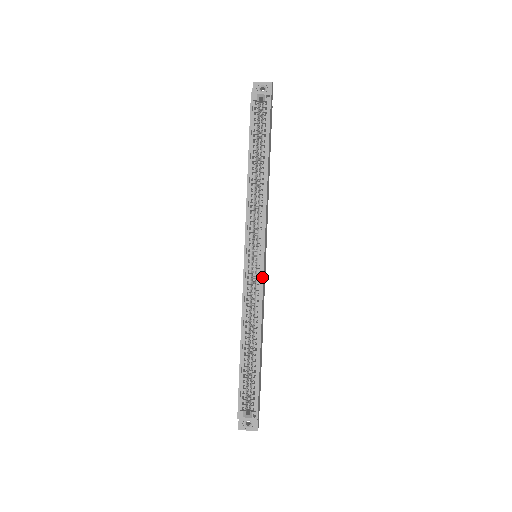
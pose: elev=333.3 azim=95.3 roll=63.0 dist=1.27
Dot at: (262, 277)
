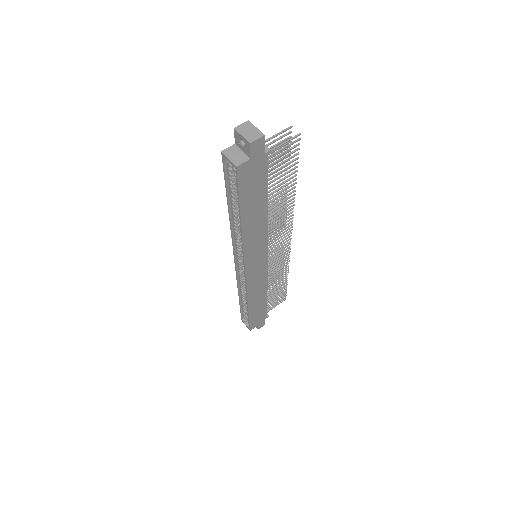
Dot at: (245, 281)
